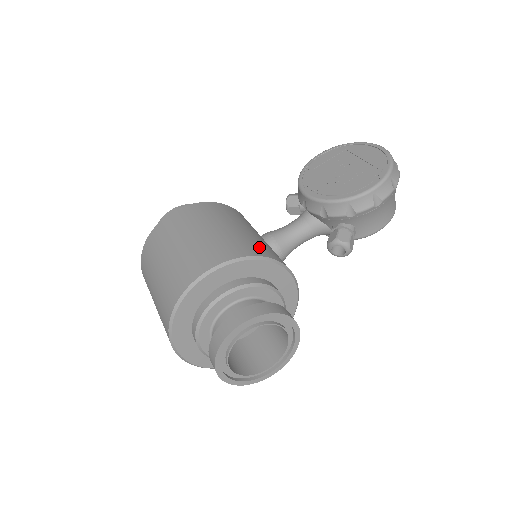
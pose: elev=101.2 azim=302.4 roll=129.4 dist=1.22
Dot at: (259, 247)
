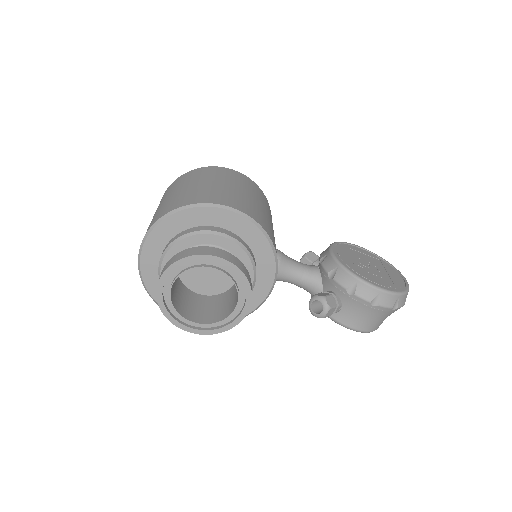
Dot at: (274, 241)
